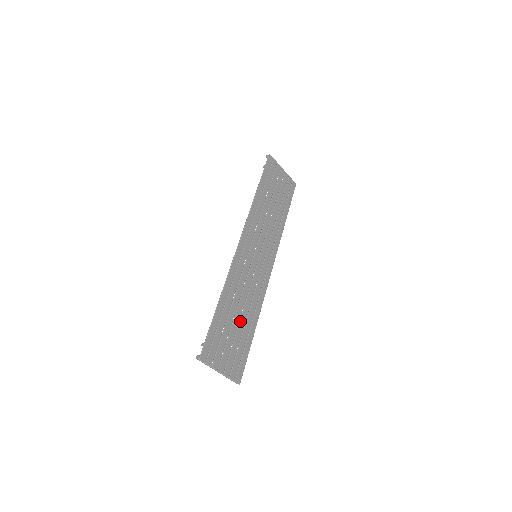
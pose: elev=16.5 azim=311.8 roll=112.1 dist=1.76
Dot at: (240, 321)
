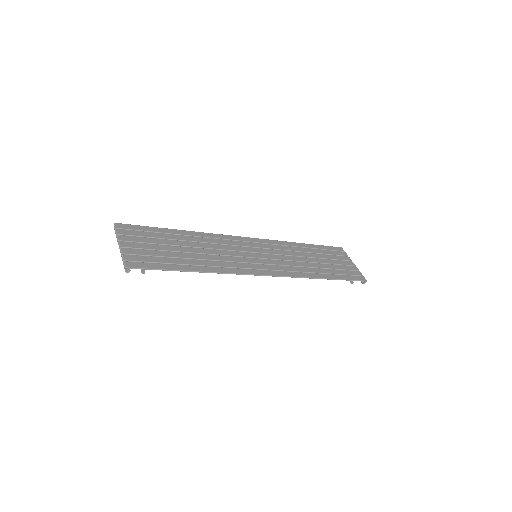
Dot at: (185, 253)
